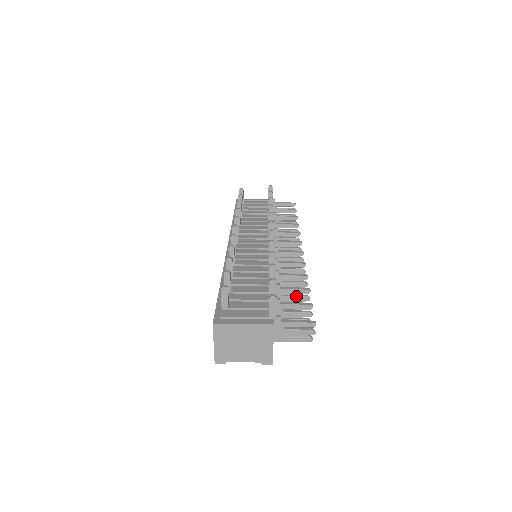
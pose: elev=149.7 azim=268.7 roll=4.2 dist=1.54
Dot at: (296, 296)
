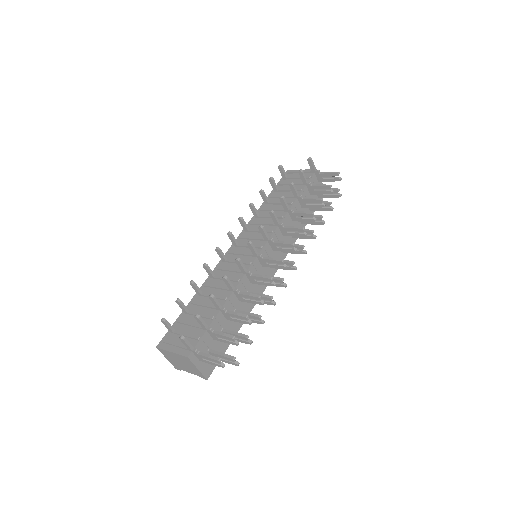
Dot at: (240, 319)
